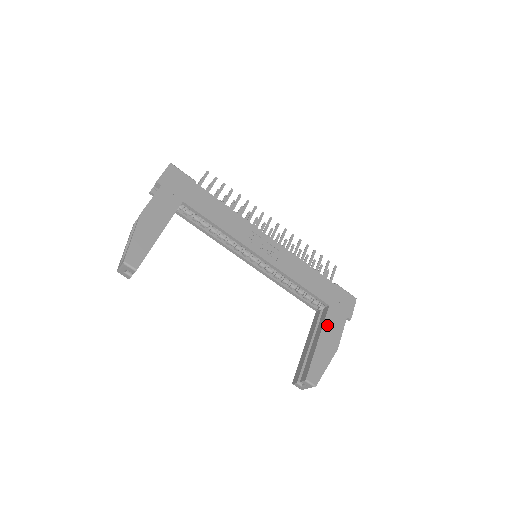
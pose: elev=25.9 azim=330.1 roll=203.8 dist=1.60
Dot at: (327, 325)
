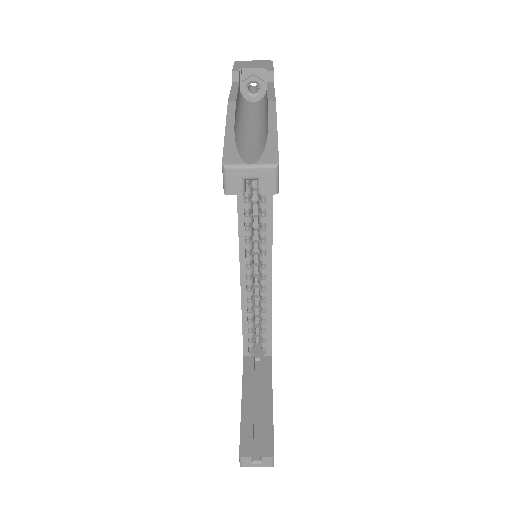
Dot at: occluded
